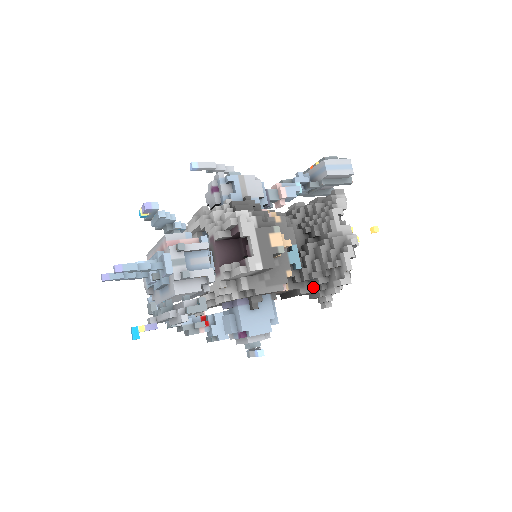
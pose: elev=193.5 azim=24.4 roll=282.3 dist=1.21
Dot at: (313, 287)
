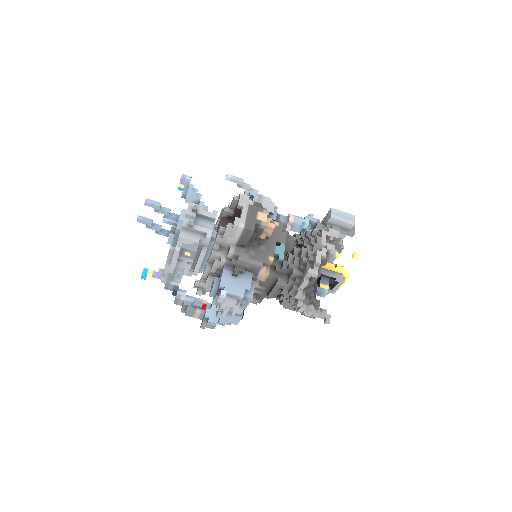
Dot at: (289, 279)
